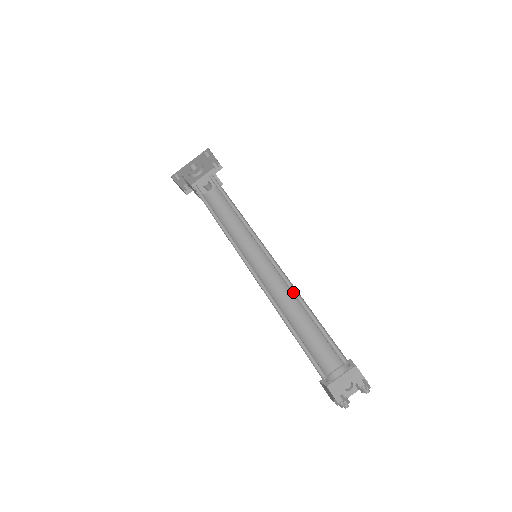
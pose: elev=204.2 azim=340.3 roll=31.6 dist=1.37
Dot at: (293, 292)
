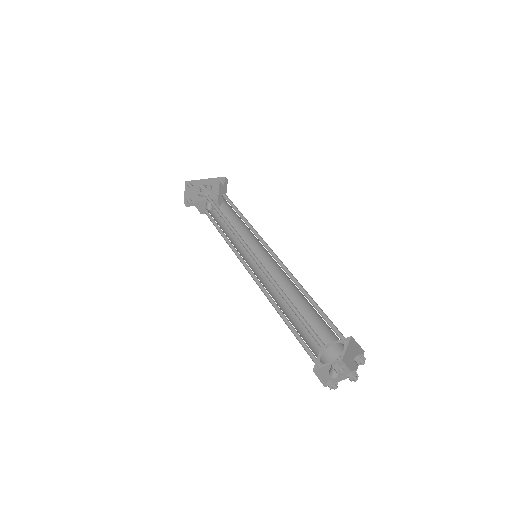
Dot at: occluded
